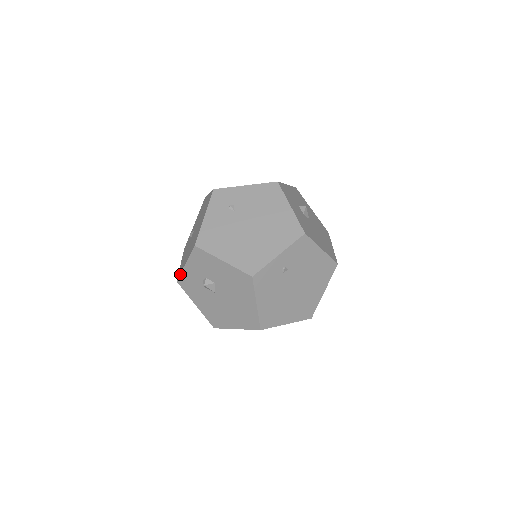
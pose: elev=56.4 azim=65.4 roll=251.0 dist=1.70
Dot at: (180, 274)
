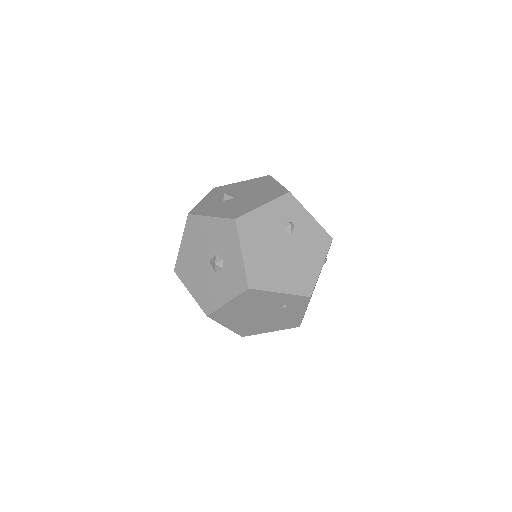
Dot at: (194, 208)
